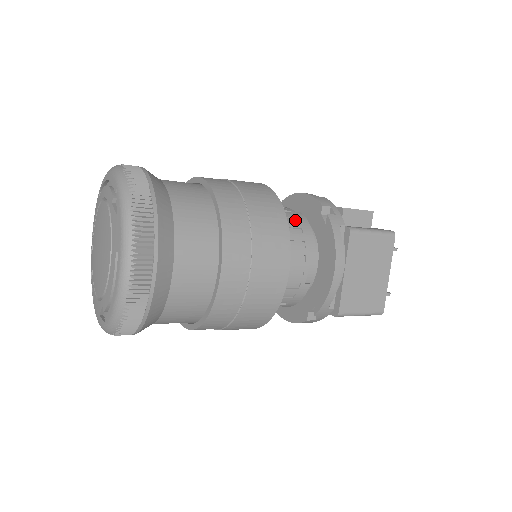
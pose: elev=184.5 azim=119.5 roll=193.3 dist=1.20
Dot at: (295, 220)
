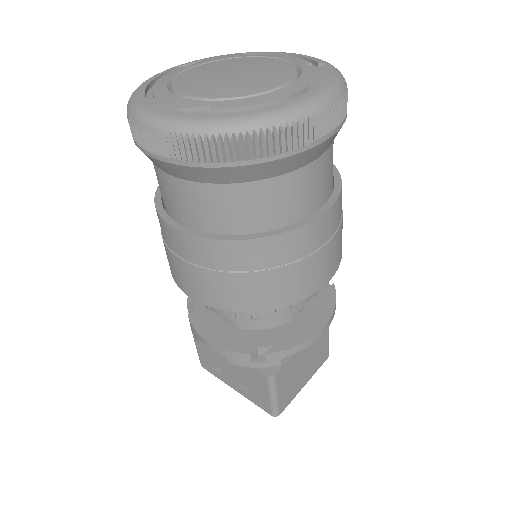
Dot at: occluded
